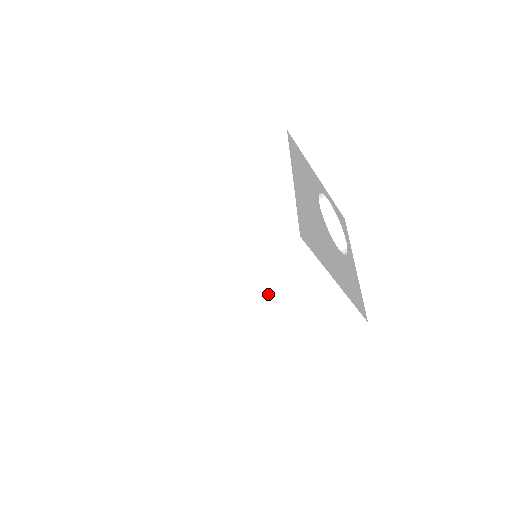
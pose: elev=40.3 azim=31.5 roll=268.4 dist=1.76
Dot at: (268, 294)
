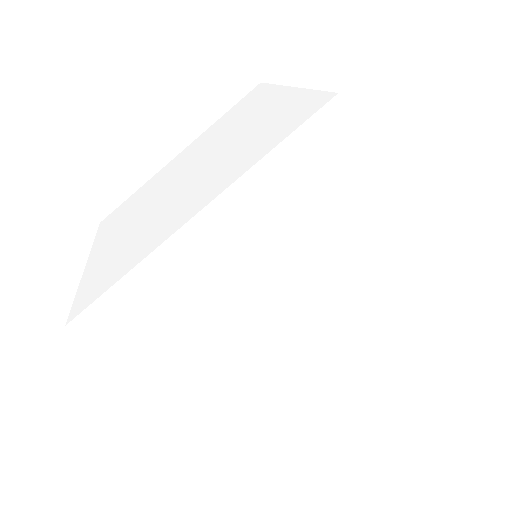
Dot at: (298, 265)
